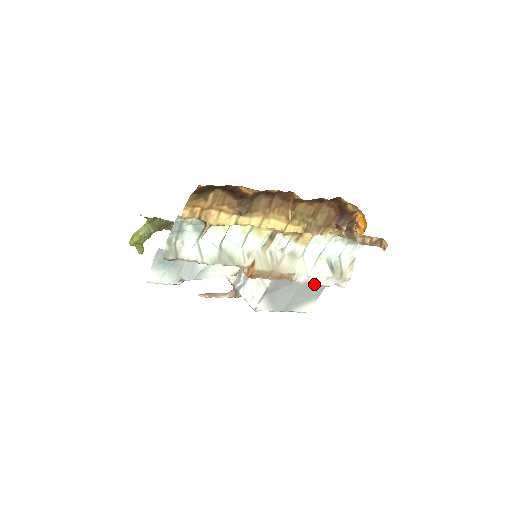
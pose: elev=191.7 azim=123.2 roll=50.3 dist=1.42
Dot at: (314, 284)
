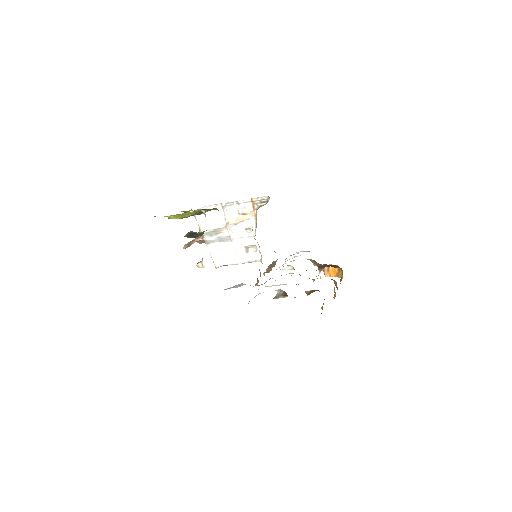
Dot at: occluded
